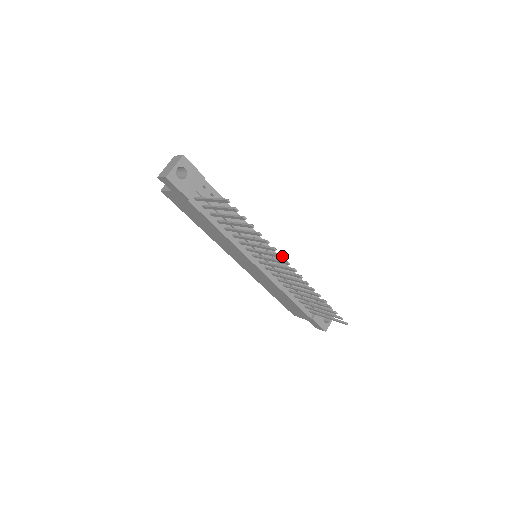
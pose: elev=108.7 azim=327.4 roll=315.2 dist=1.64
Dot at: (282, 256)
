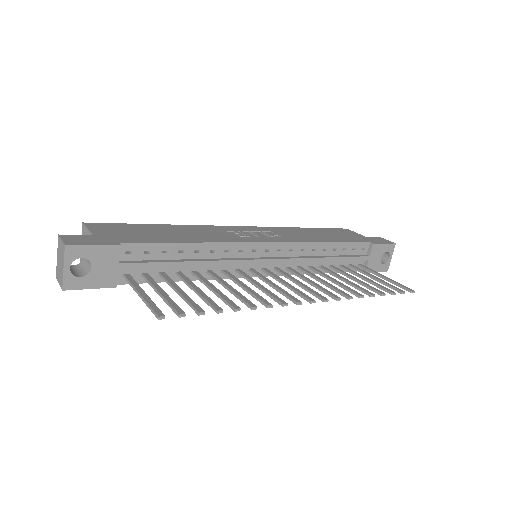
Dot at: occluded
